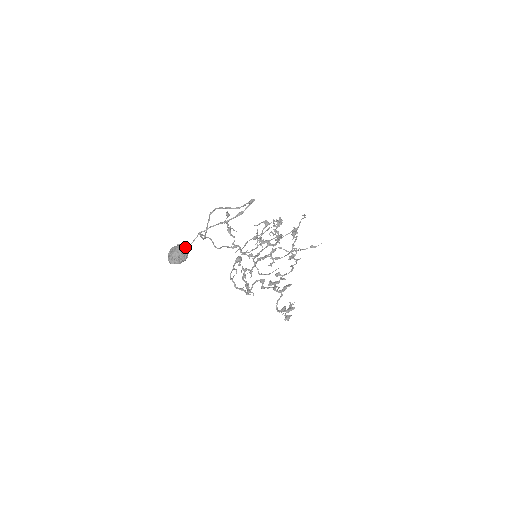
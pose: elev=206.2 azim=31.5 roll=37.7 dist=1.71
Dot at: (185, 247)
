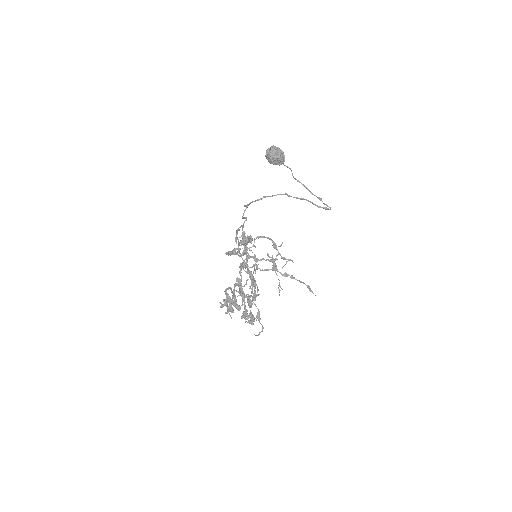
Dot at: (284, 159)
